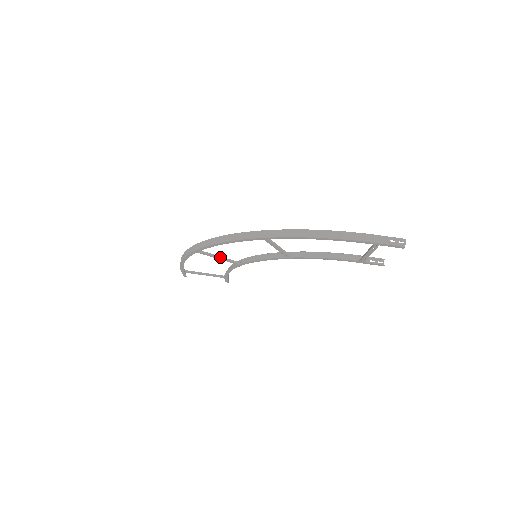
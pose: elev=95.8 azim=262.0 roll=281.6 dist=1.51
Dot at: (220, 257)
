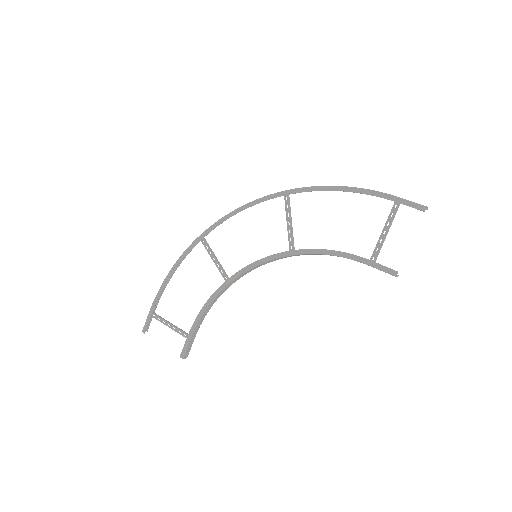
Dot at: occluded
